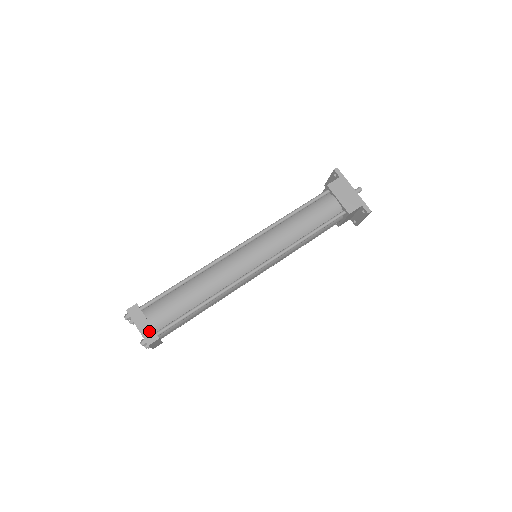
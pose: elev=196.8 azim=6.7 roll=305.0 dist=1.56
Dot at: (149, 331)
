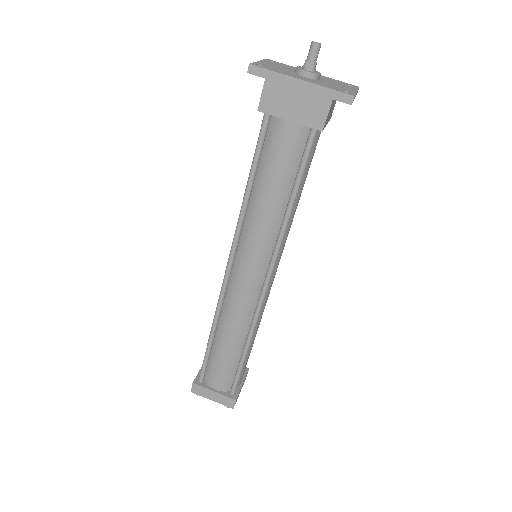
Dot at: (223, 399)
